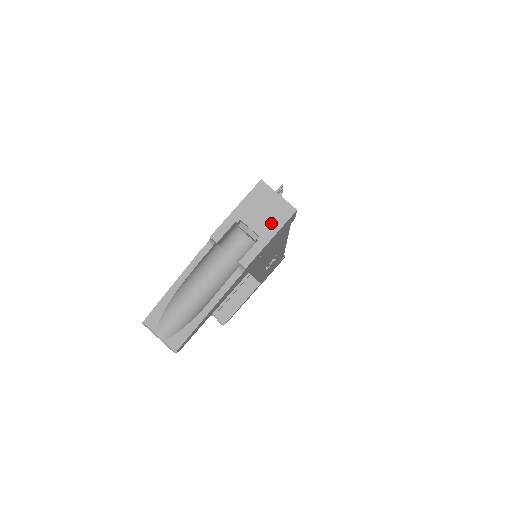
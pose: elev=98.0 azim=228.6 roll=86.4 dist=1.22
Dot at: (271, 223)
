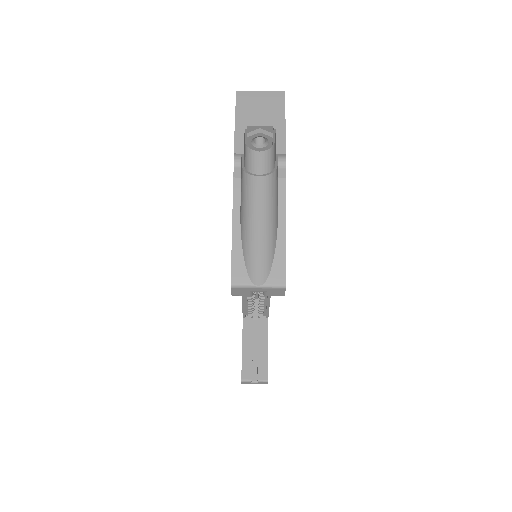
Dot at: (274, 112)
